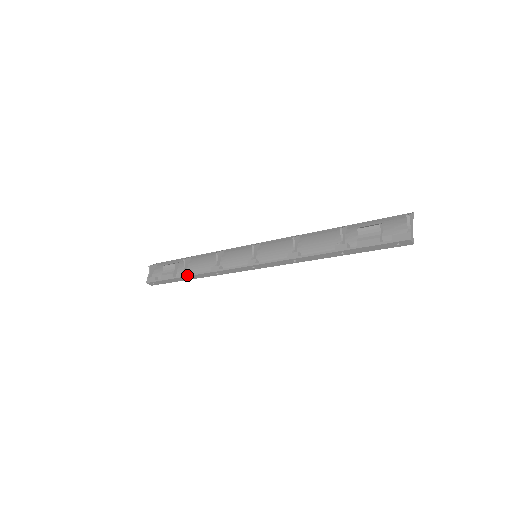
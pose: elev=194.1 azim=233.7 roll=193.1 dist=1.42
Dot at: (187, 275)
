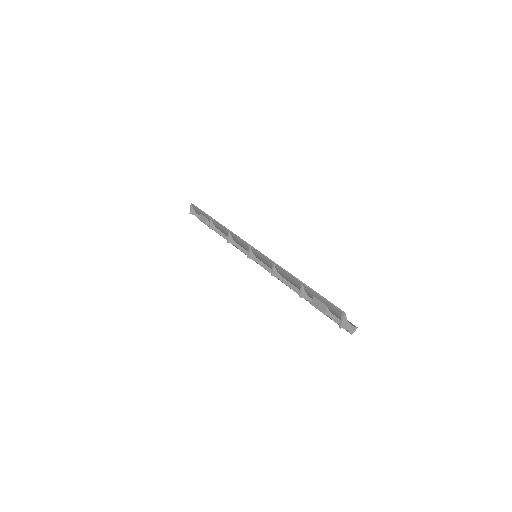
Dot at: occluded
